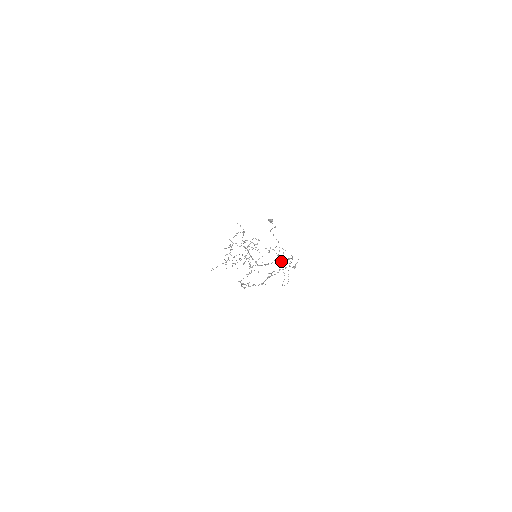
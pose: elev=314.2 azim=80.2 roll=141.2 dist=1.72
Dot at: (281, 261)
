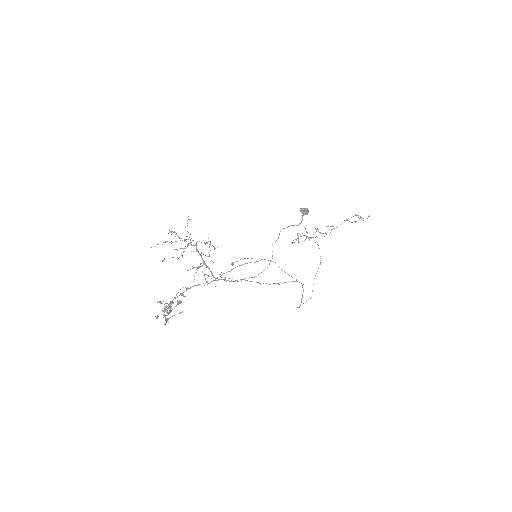
Dot at: occluded
